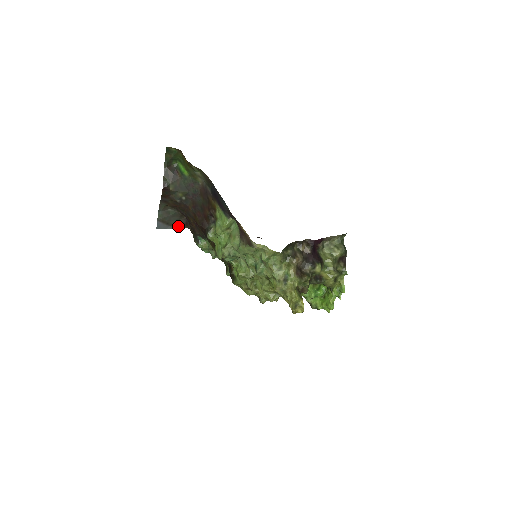
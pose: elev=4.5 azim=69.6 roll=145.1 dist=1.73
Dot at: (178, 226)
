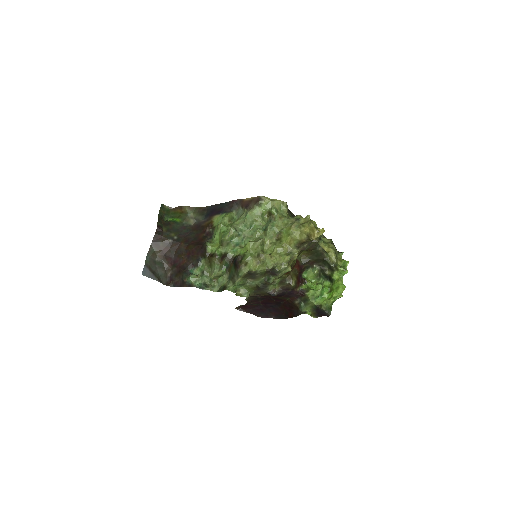
Dot at: occluded
